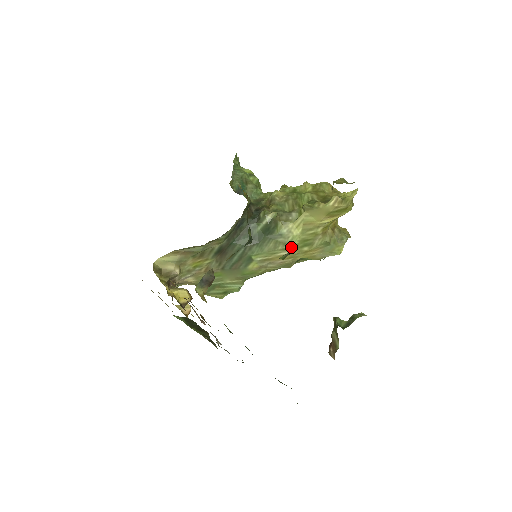
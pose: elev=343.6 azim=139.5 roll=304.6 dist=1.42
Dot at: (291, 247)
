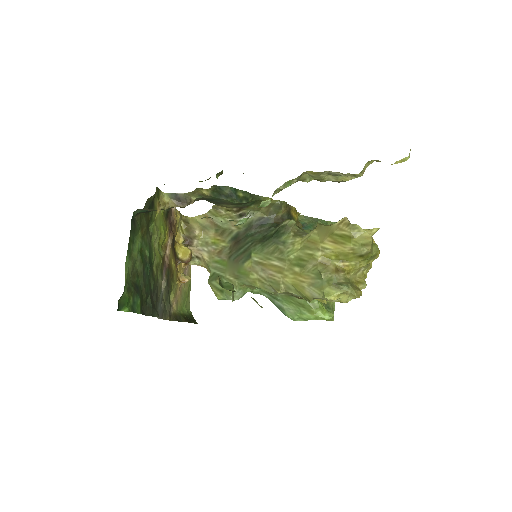
Dot at: (285, 259)
